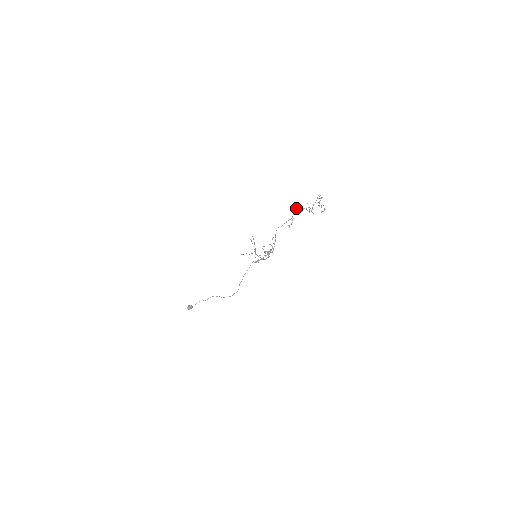
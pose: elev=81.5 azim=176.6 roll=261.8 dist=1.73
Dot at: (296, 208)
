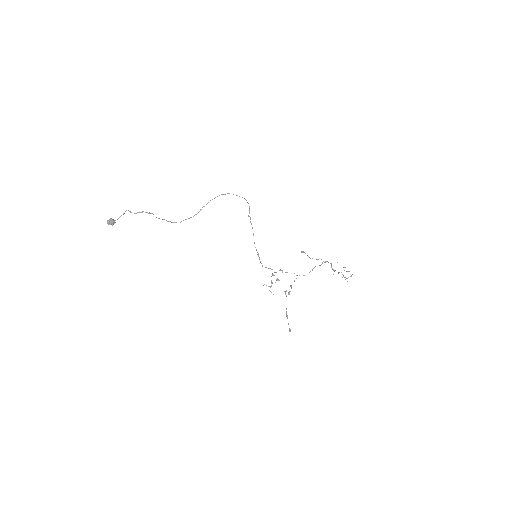
Dot at: (327, 261)
